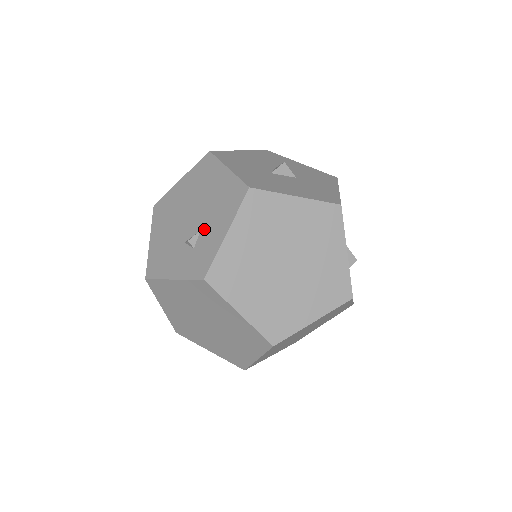
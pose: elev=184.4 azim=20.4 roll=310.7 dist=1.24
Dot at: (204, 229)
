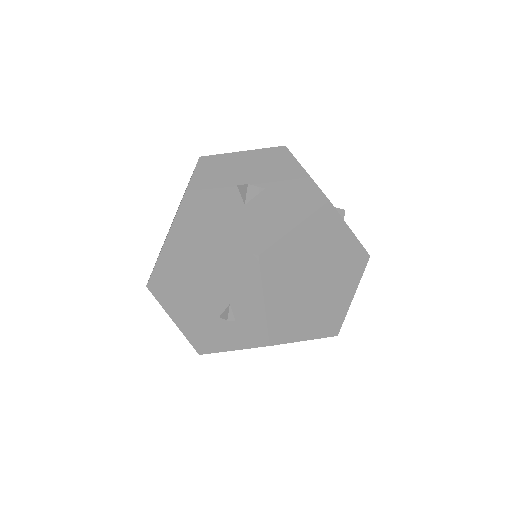
Dot at: (233, 302)
